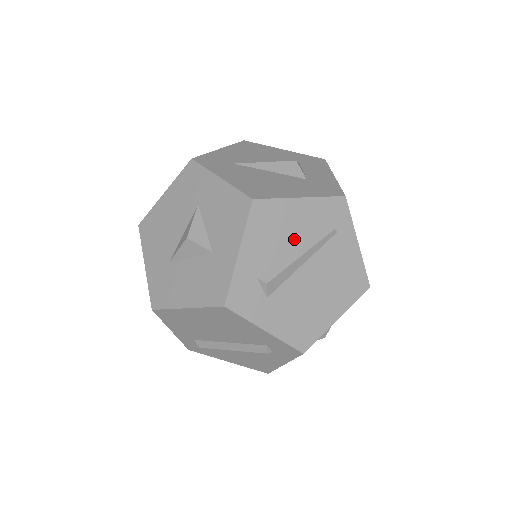
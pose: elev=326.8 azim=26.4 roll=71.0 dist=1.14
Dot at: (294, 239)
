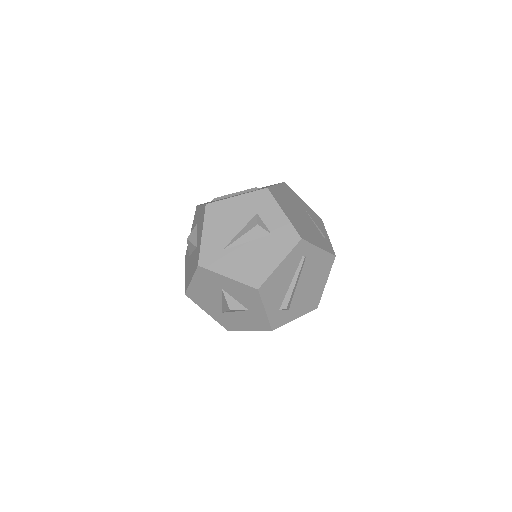
Dot at: (287, 281)
